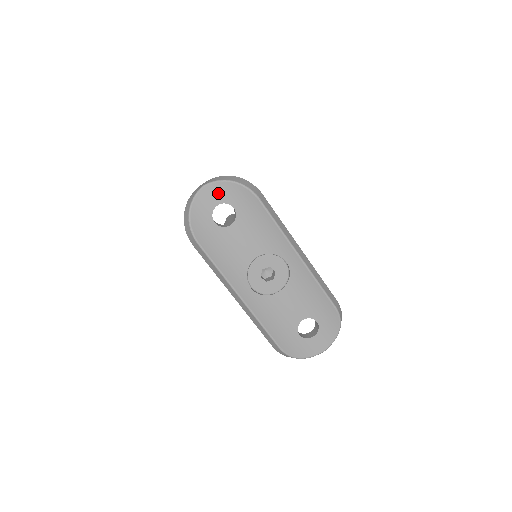
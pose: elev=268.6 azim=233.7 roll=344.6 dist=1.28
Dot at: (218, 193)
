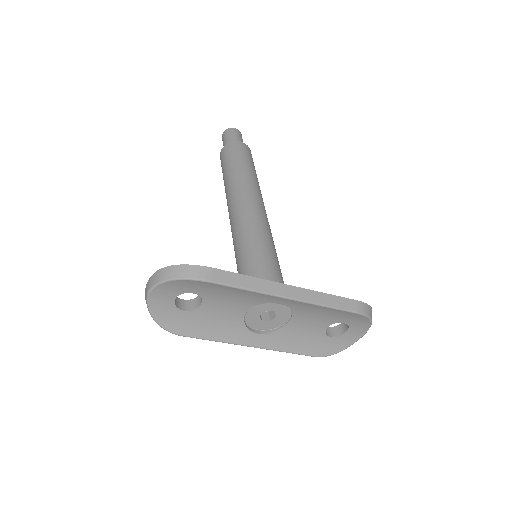
Dot at: (167, 291)
